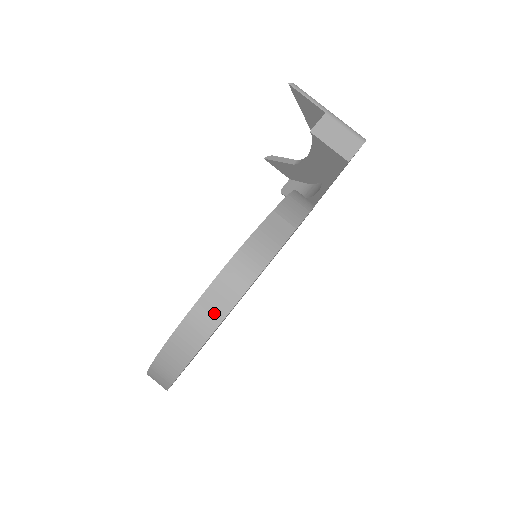
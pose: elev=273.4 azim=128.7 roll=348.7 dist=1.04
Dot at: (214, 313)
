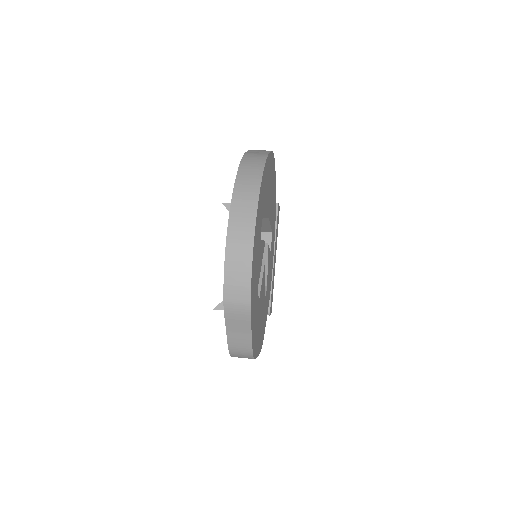
Dot at: (261, 152)
